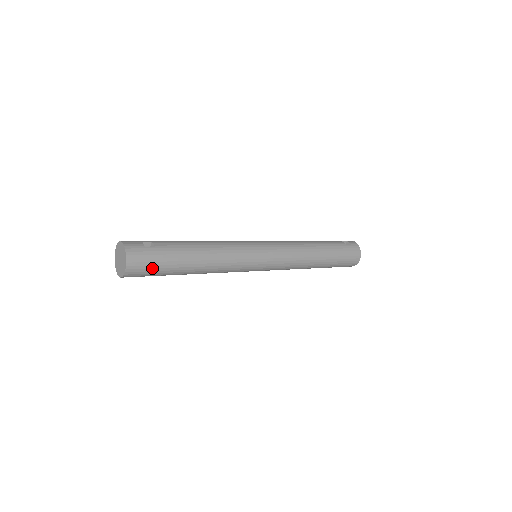
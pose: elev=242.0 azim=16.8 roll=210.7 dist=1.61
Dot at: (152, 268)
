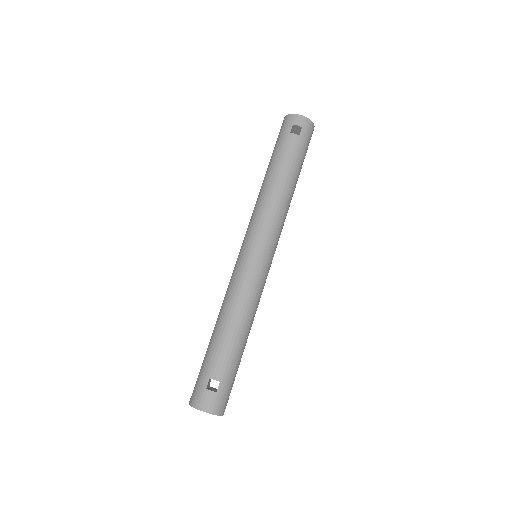
Dot at: occluded
